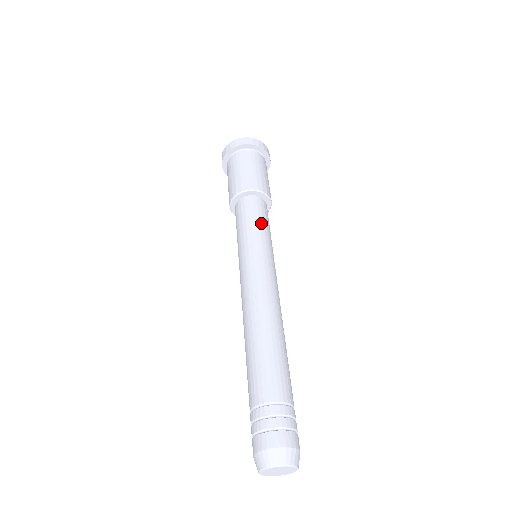
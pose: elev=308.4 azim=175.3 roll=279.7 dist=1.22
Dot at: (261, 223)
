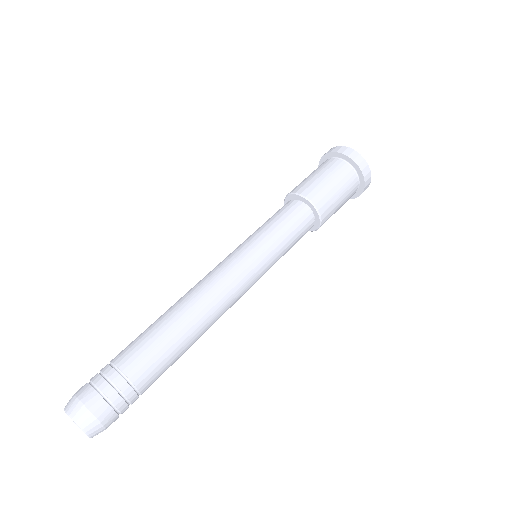
Dot at: (290, 242)
